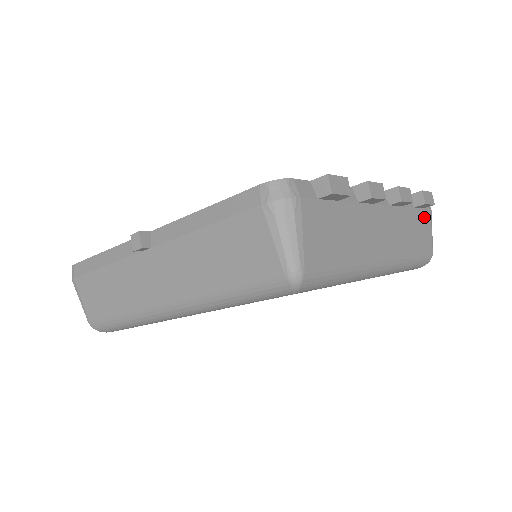
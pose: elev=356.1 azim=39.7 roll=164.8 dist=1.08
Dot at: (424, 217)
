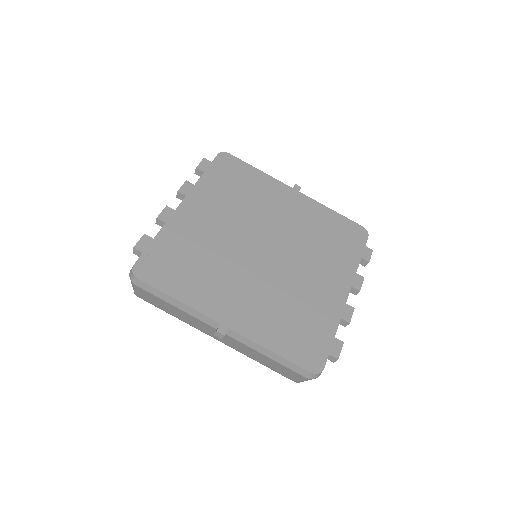
Dot at: occluded
